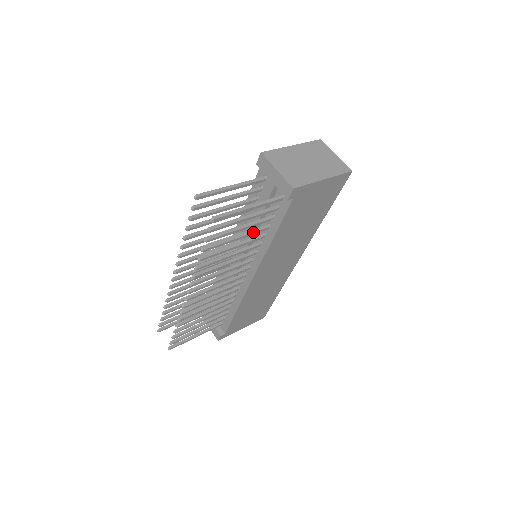
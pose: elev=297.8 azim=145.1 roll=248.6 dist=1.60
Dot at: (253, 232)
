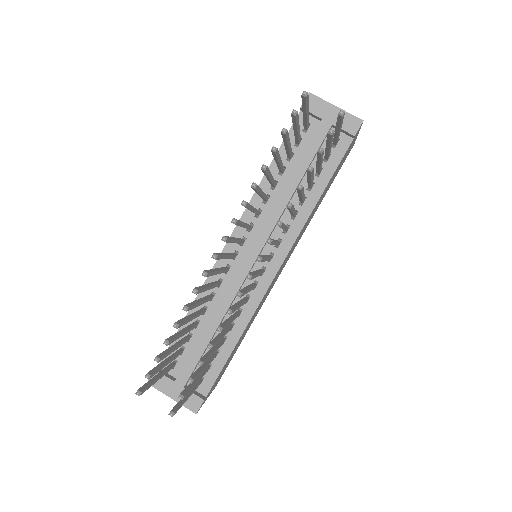
Dot at: occluded
